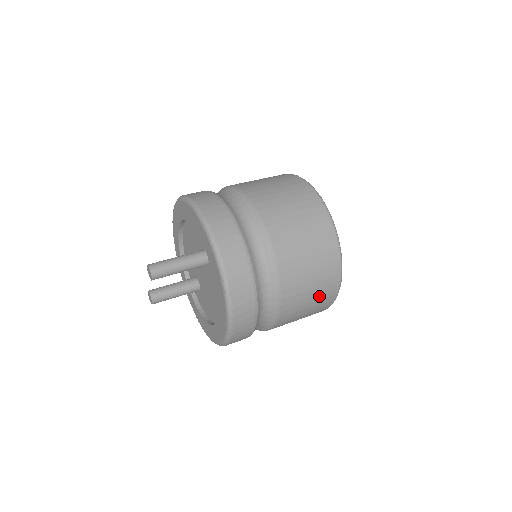
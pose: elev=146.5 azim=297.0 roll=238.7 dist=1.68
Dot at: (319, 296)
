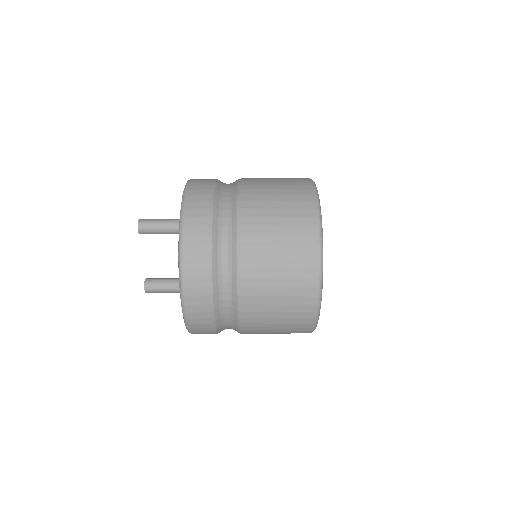
Dot at: (292, 241)
